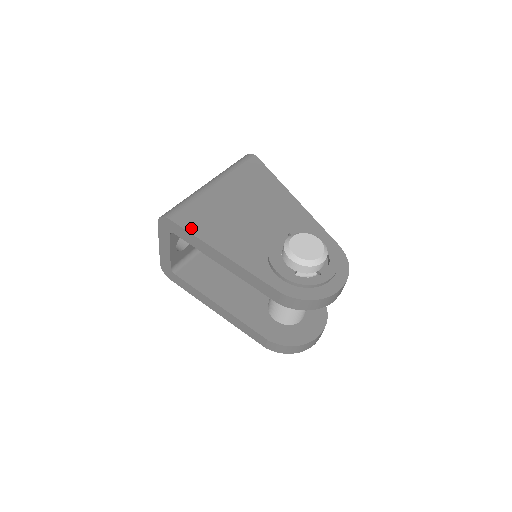
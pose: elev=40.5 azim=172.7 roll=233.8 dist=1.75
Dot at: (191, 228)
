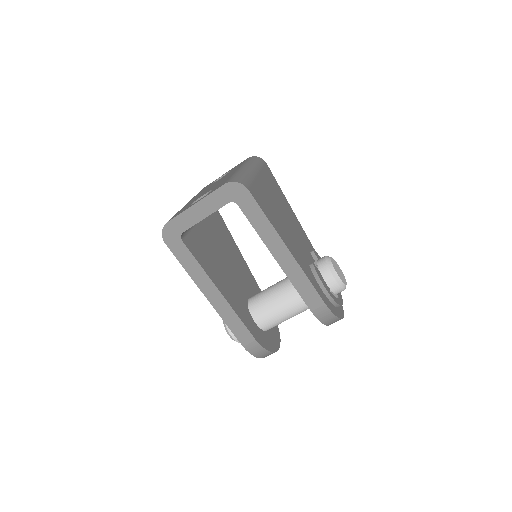
Dot at: (264, 210)
